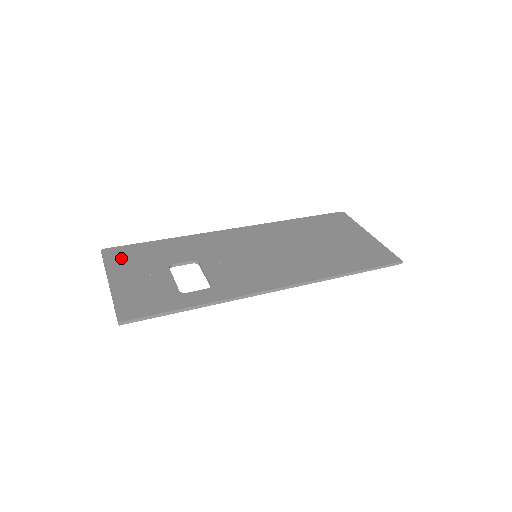
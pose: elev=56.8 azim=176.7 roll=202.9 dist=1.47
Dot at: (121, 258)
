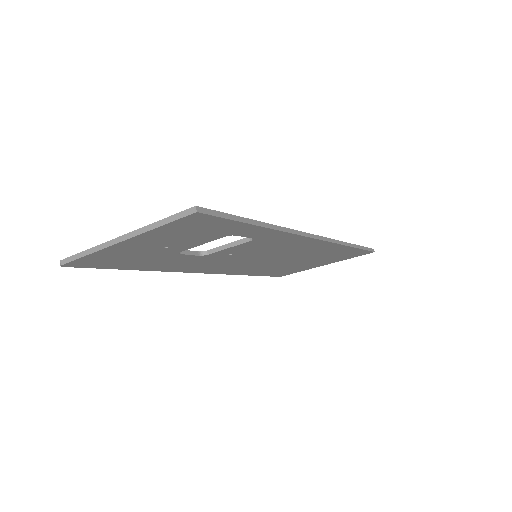
Dot at: occluded
